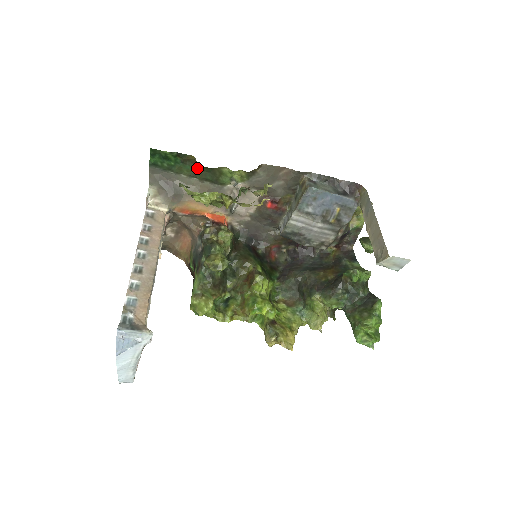
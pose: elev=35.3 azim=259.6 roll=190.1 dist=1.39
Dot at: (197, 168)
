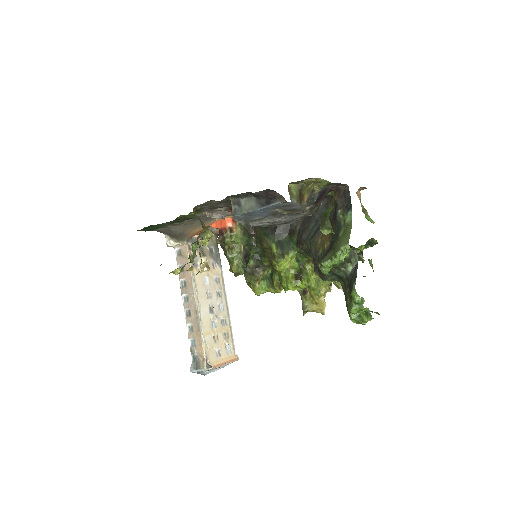
Dot at: (168, 222)
